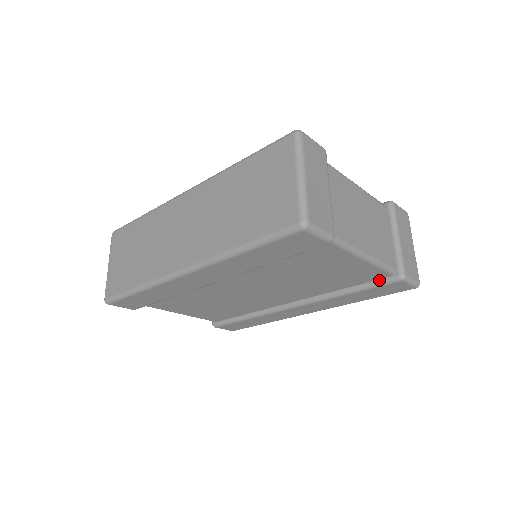
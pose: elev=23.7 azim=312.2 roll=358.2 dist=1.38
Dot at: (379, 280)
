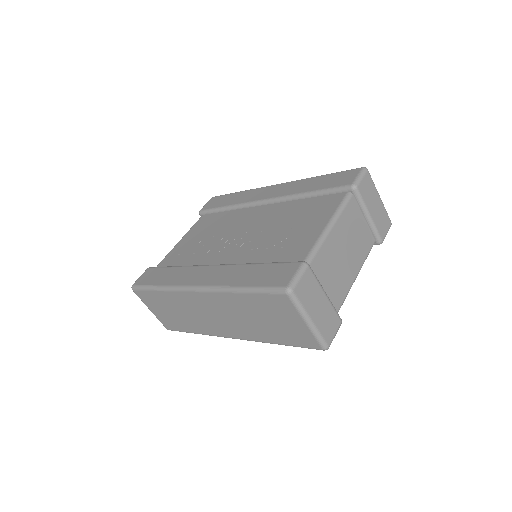
Dot at: occluded
